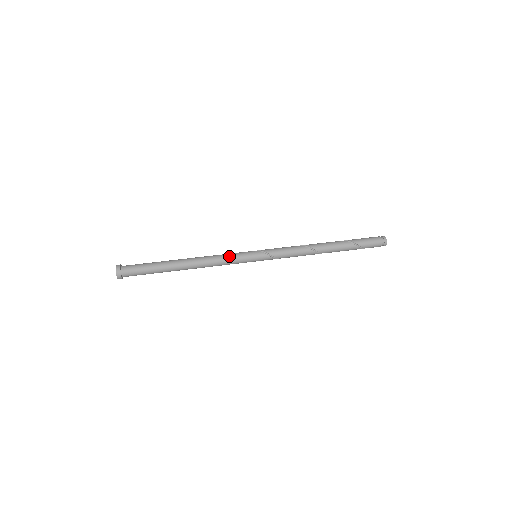
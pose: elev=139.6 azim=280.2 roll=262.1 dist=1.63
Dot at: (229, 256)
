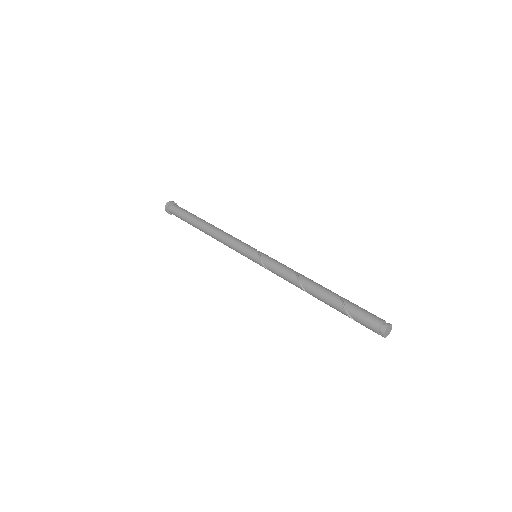
Dot at: (233, 241)
